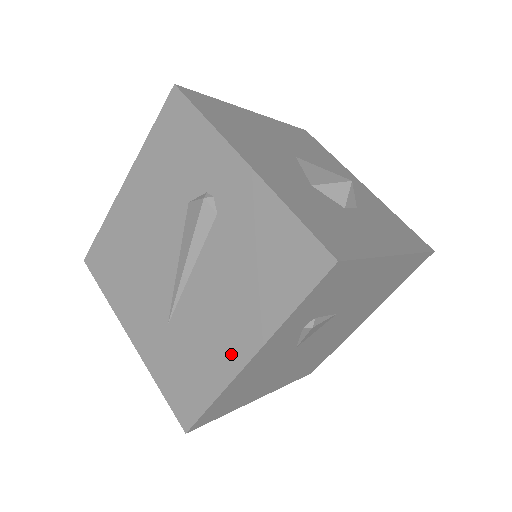
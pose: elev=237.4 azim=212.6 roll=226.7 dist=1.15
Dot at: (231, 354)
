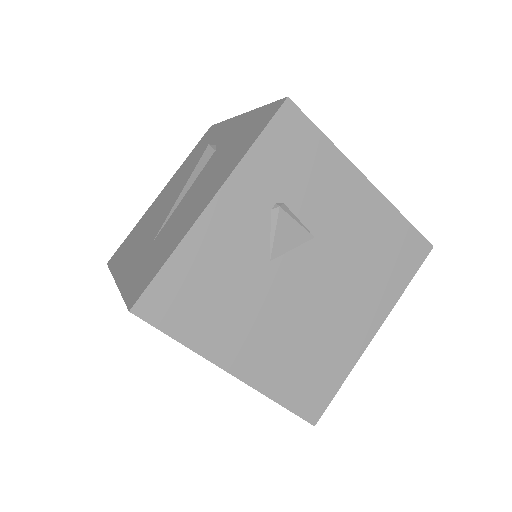
Dot at: (196, 212)
